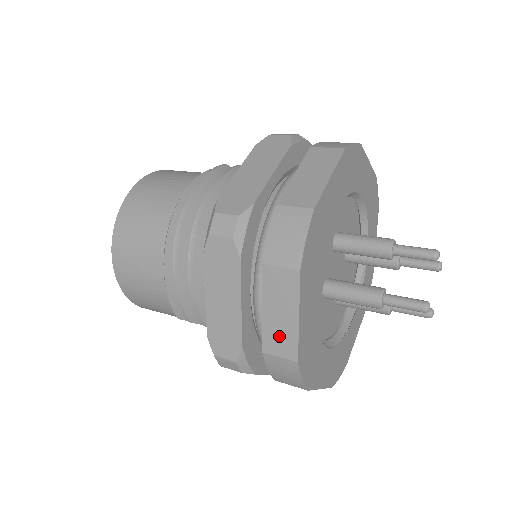
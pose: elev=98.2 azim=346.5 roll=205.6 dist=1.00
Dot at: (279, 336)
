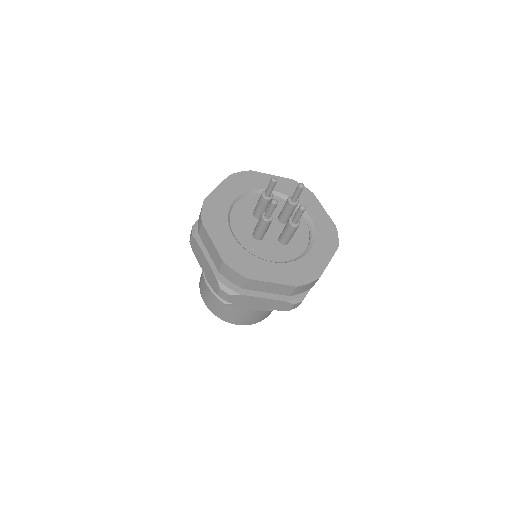
Dot at: (215, 257)
